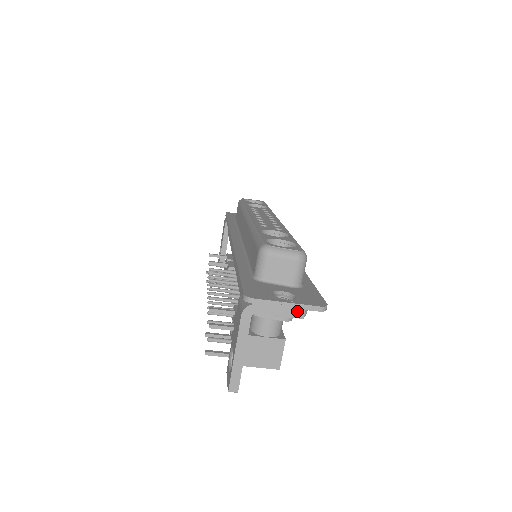
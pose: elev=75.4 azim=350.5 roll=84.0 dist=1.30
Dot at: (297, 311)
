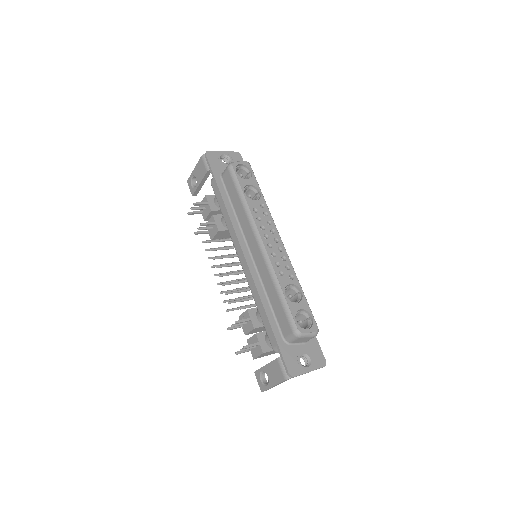
Dot at: occluded
